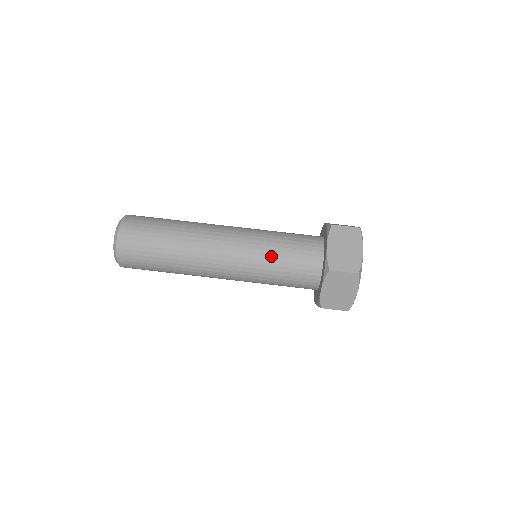
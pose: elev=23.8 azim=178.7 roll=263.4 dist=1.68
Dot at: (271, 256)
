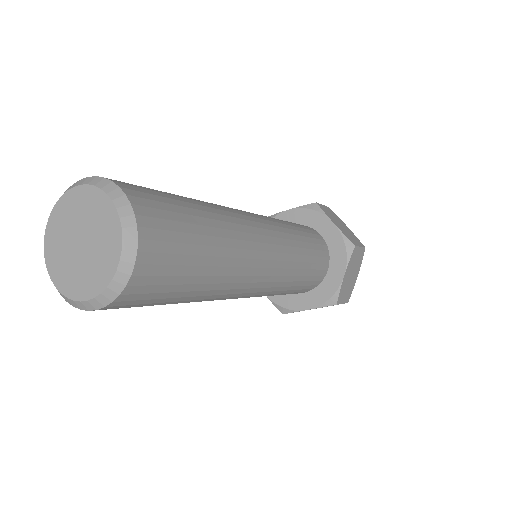
Dot at: (300, 241)
